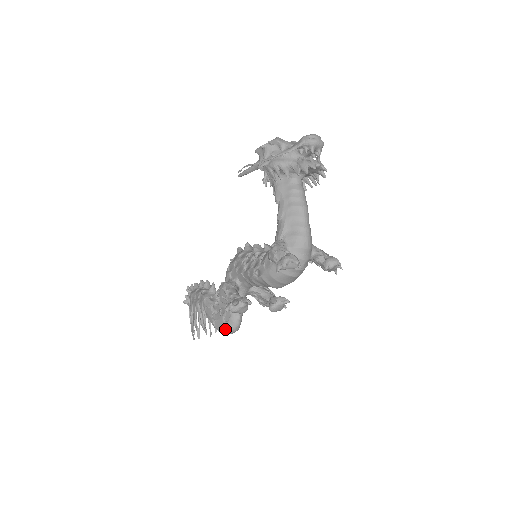
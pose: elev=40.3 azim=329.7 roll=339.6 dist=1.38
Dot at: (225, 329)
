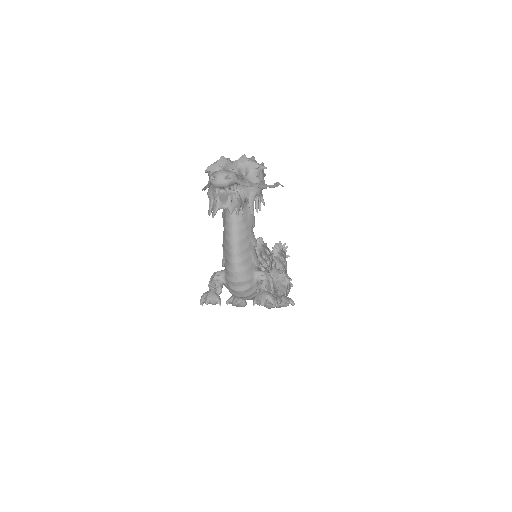
Dot at: occluded
